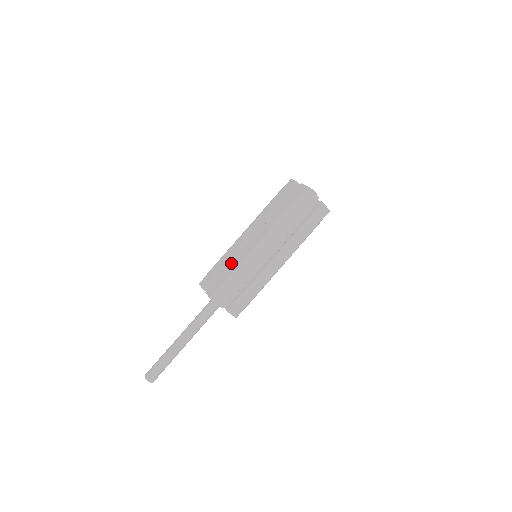
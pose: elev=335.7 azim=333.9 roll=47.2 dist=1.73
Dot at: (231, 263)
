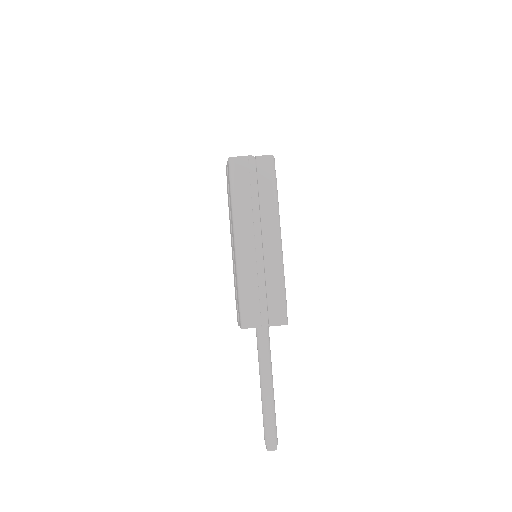
Dot at: occluded
